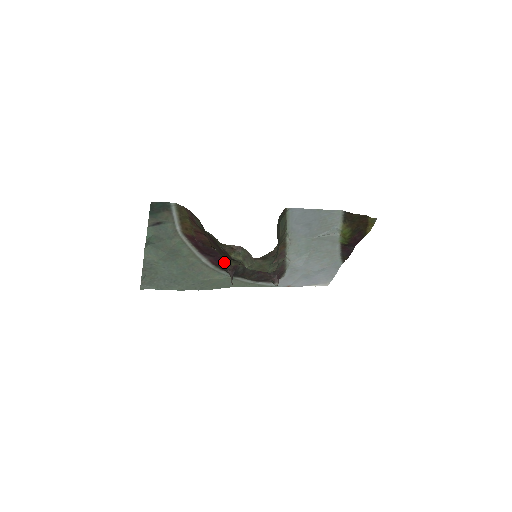
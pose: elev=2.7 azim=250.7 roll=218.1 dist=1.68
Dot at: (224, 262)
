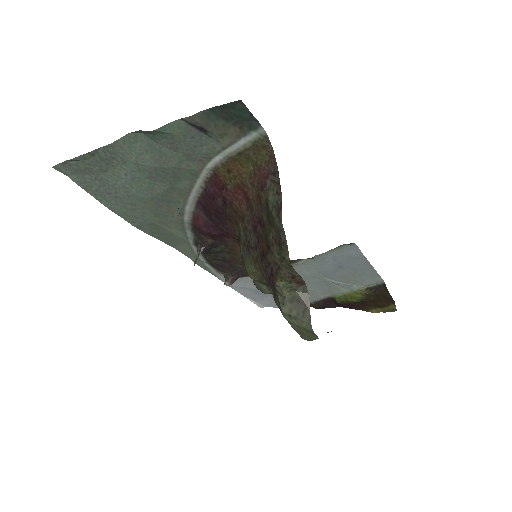
Dot at: (214, 234)
